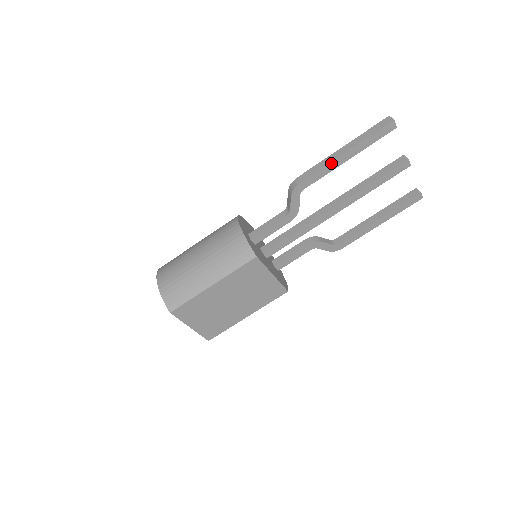
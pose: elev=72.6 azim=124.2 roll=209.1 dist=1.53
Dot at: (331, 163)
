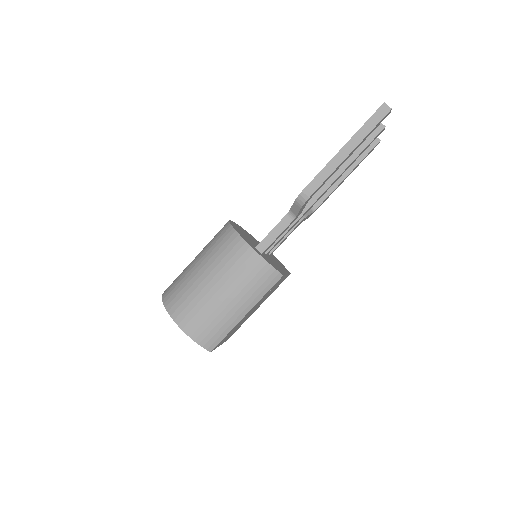
Dot at: (338, 167)
